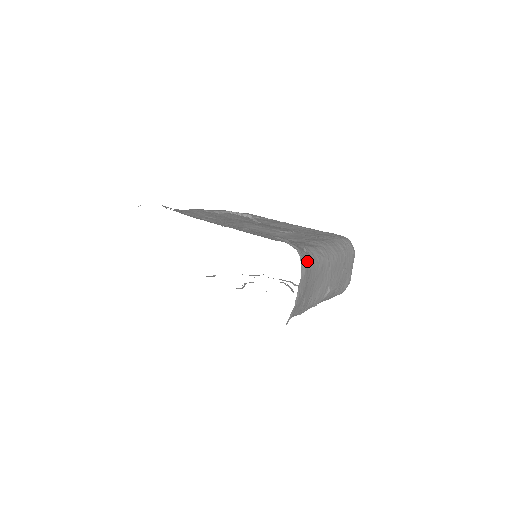
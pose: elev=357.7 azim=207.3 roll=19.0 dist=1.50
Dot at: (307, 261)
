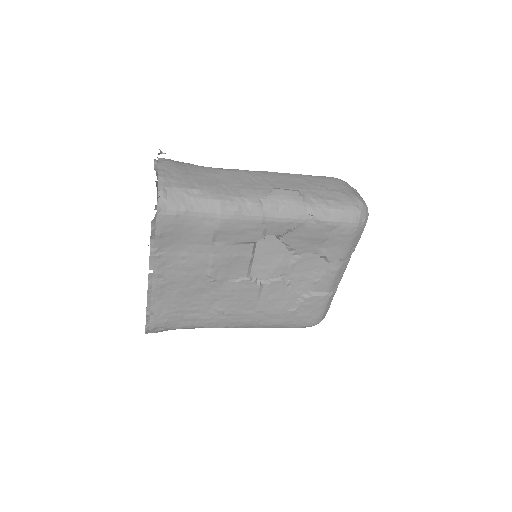
Dot at: (178, 162)
